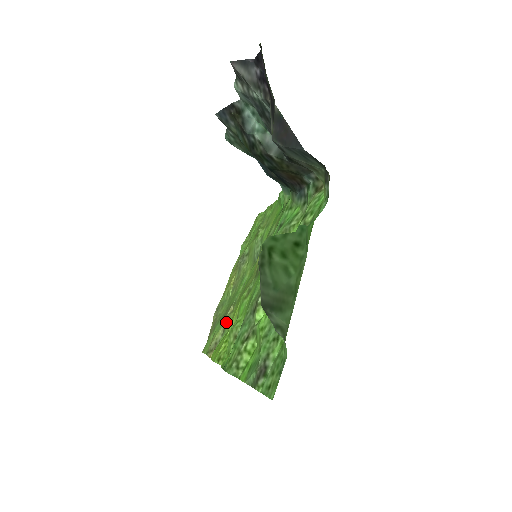
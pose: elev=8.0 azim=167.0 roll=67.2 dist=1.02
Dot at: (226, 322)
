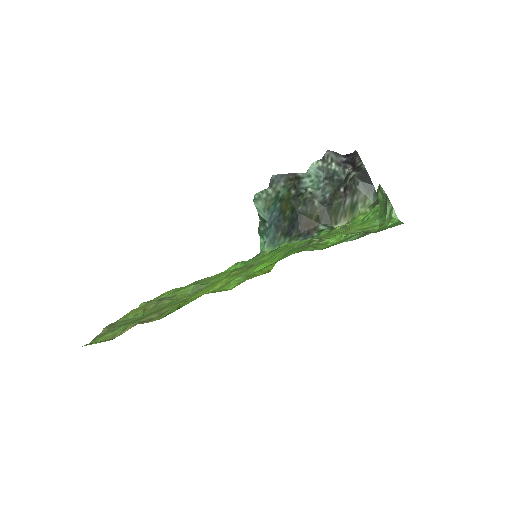
Dot at: (167, 309)
